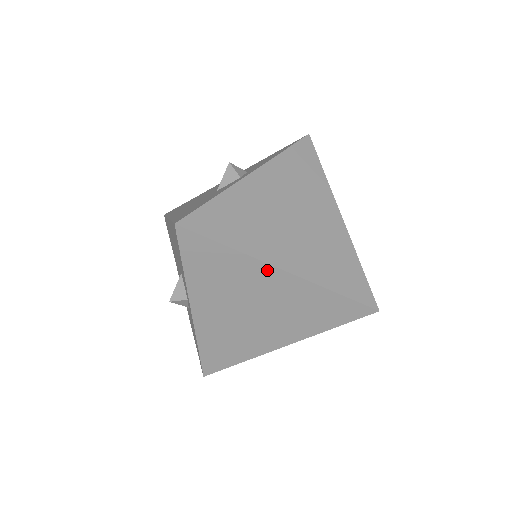
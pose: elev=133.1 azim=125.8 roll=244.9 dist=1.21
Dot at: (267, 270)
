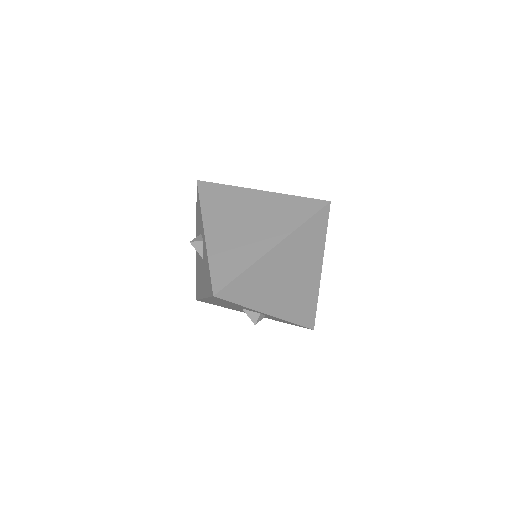
Dot at: (269, 257)
